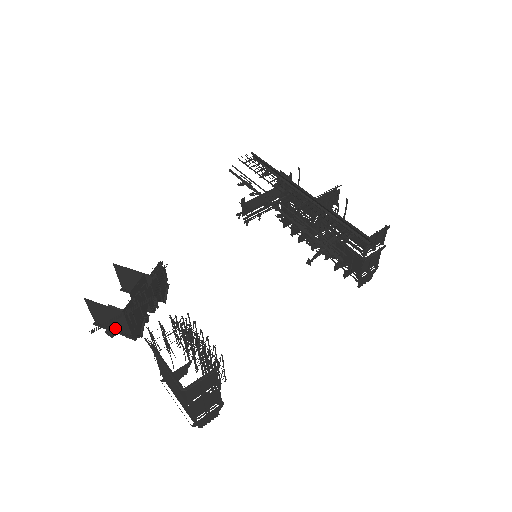
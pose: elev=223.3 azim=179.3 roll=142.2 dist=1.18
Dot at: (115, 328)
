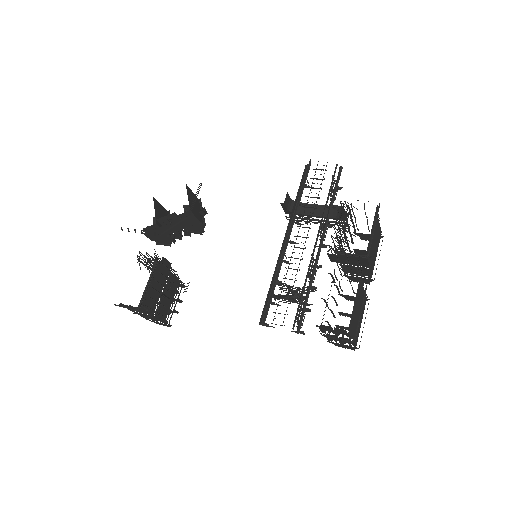
Dot at: occluded
